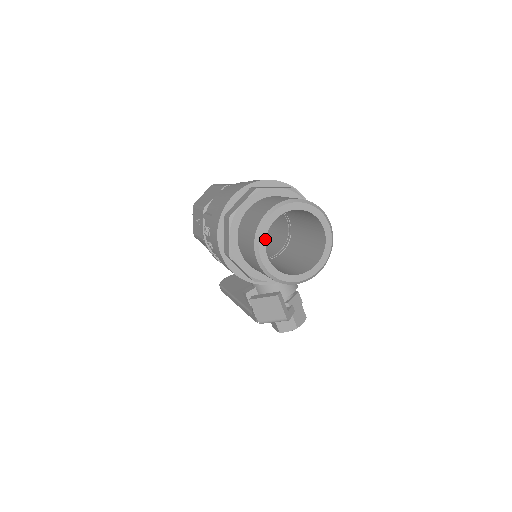
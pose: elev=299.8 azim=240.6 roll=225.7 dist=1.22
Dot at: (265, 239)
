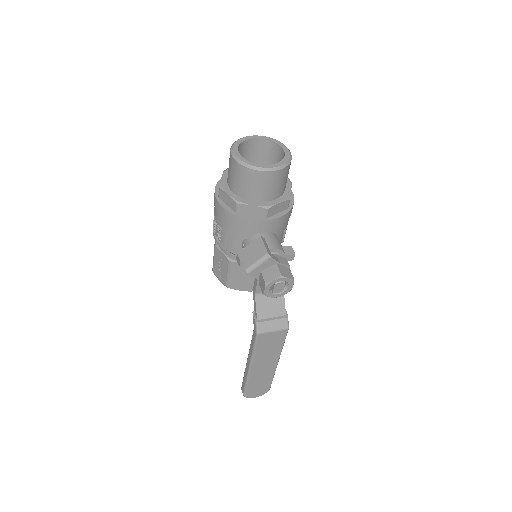
Dot at: (238, 145)
